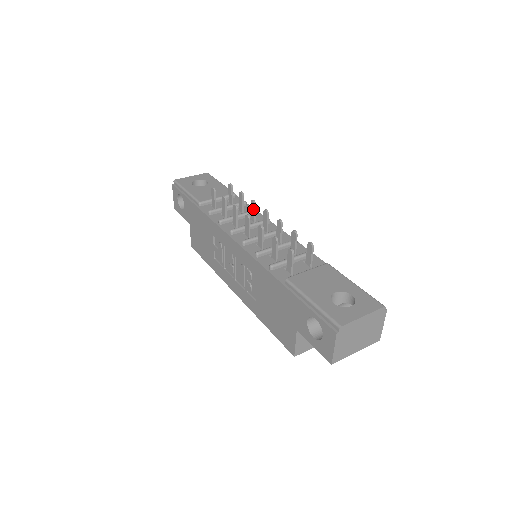
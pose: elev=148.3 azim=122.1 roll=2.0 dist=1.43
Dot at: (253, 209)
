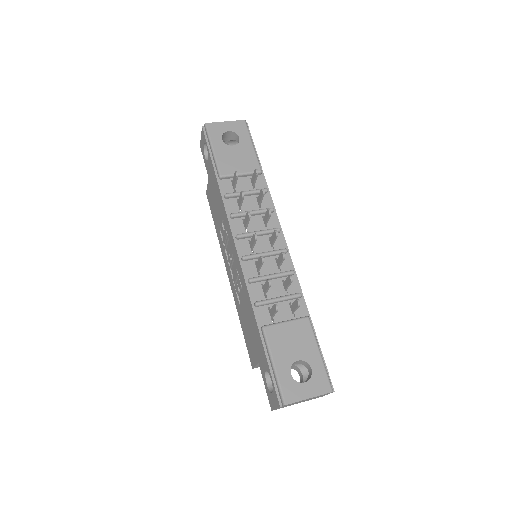
Dot at: (267, 217)
